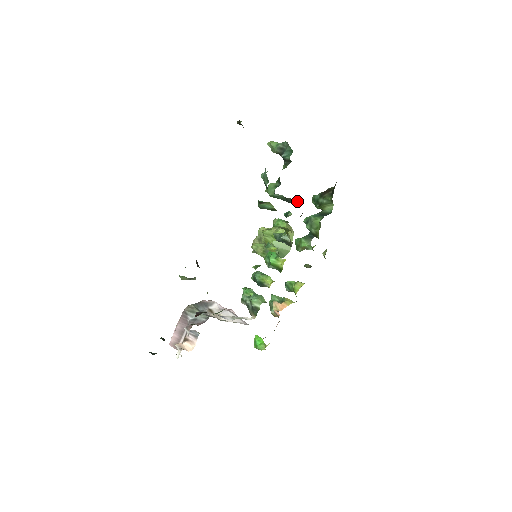
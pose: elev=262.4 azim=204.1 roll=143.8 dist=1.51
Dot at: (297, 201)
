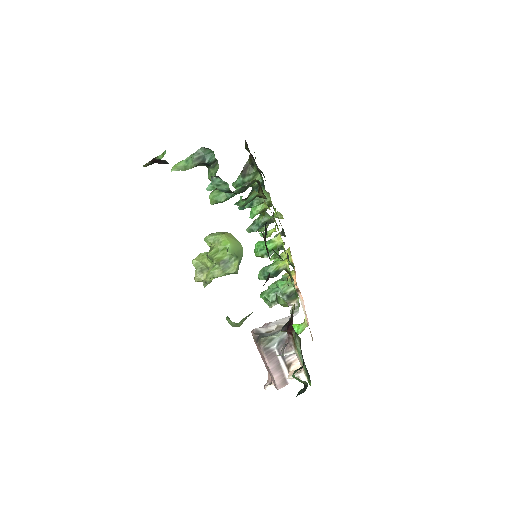
Dot at: (253, 182)
